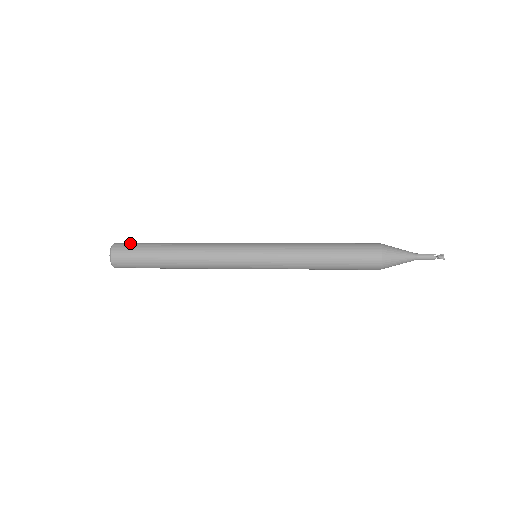
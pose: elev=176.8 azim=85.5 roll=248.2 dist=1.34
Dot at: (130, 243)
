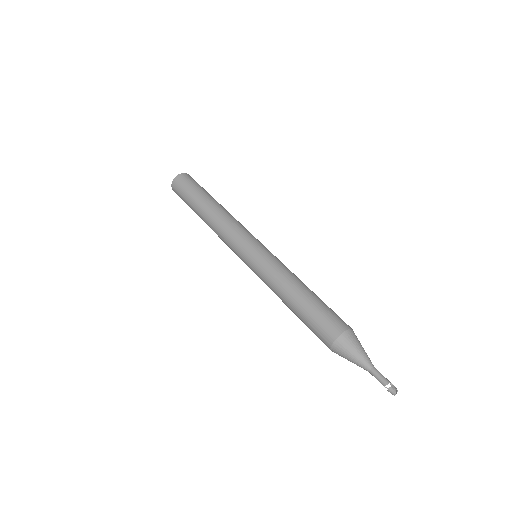
Dot at: (181, 186)
